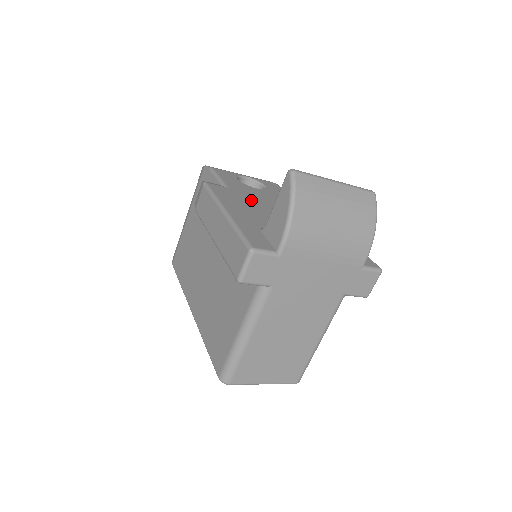
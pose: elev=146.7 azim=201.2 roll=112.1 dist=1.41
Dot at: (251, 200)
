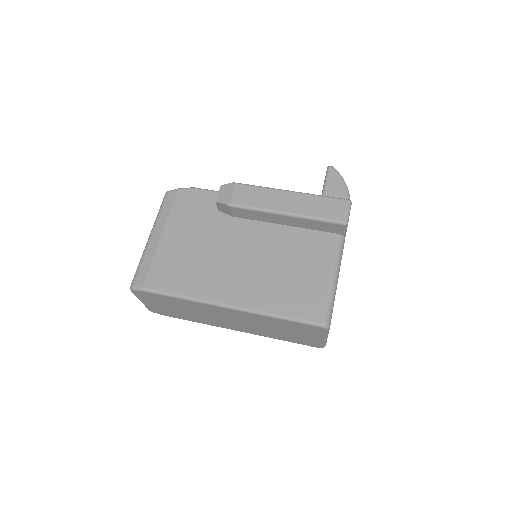
Dot at: occluded
